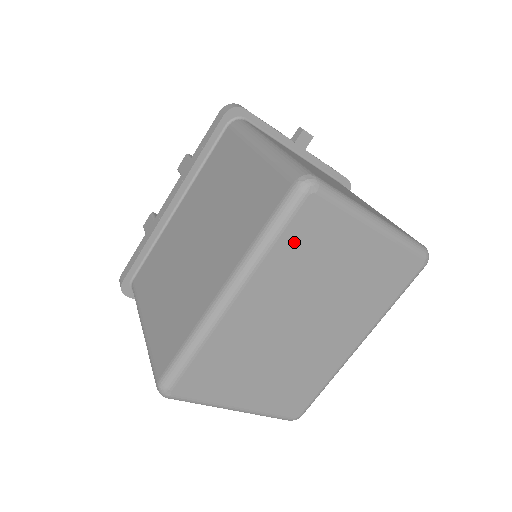
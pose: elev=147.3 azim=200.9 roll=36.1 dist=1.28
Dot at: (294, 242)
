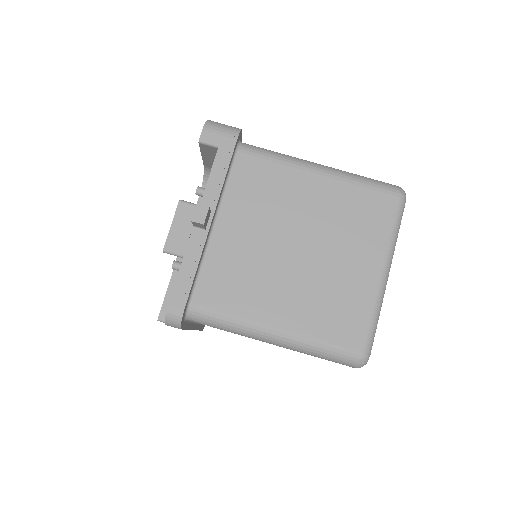
Dot at: occluded
